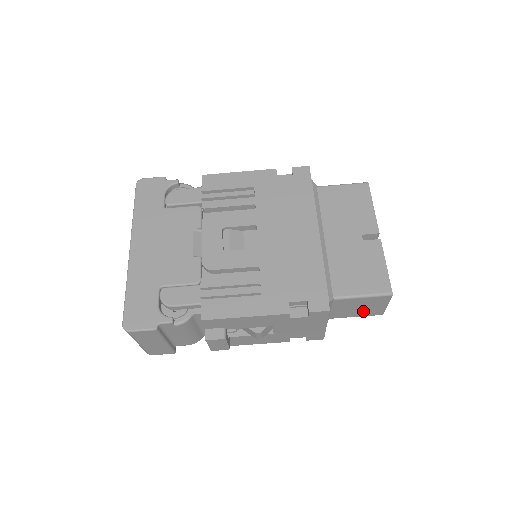
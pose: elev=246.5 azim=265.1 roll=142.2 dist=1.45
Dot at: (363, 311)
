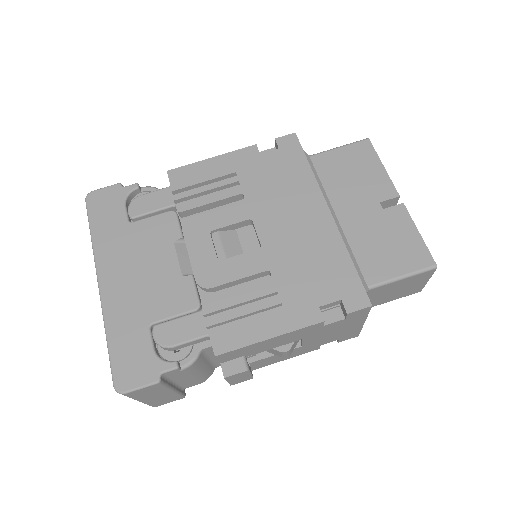
Dot at: (400, 293)
